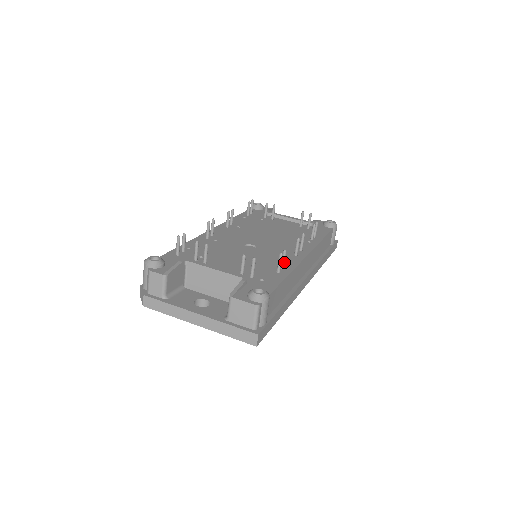
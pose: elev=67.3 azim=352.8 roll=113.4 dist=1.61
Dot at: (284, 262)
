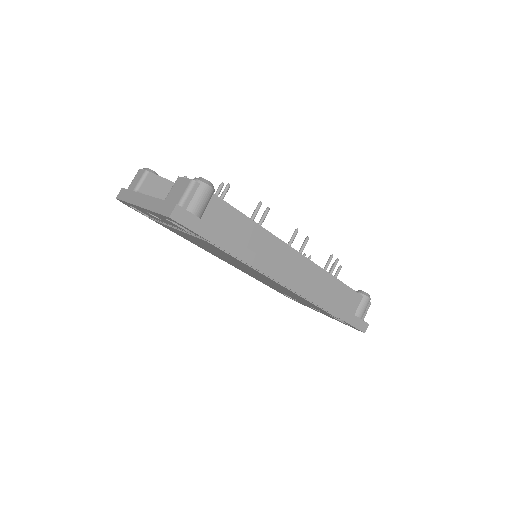
Dot at: (263, 220)
